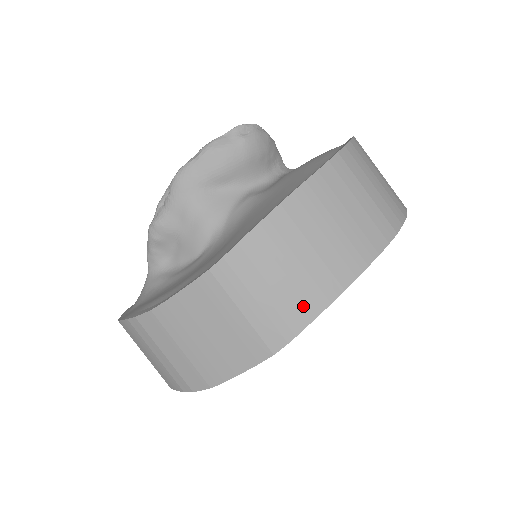
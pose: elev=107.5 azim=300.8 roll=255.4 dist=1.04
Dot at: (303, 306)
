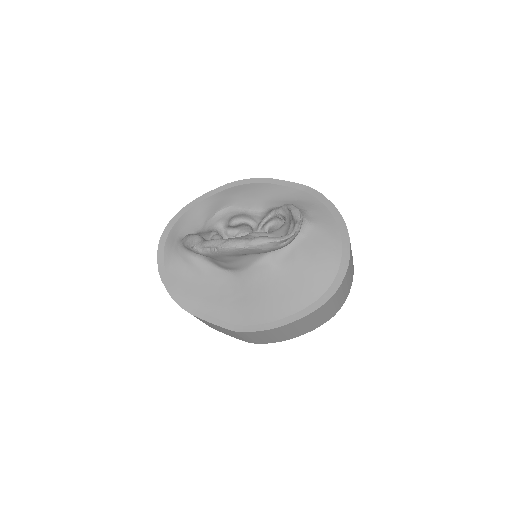
Dot at: (271, 341)
